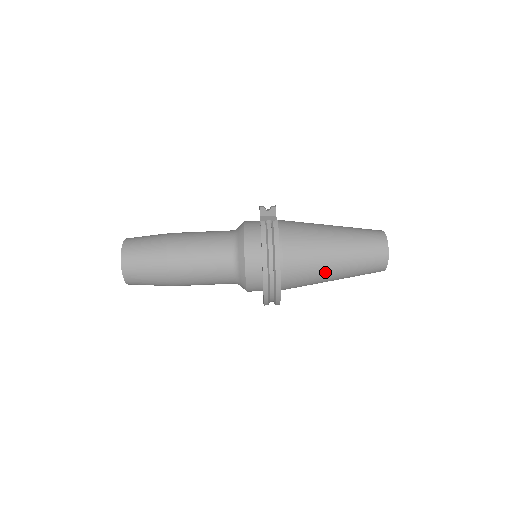
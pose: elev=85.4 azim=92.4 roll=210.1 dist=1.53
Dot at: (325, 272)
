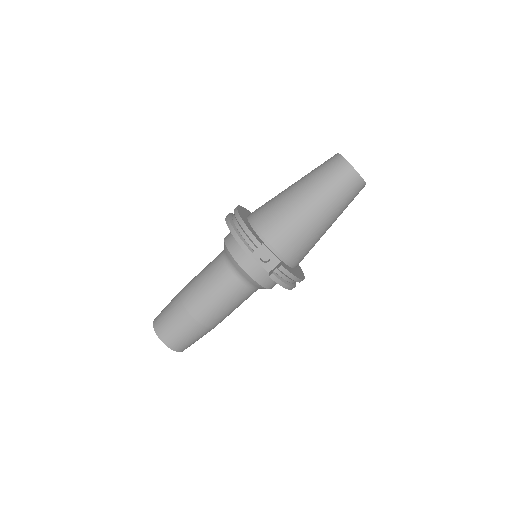
Dot at: occluded
